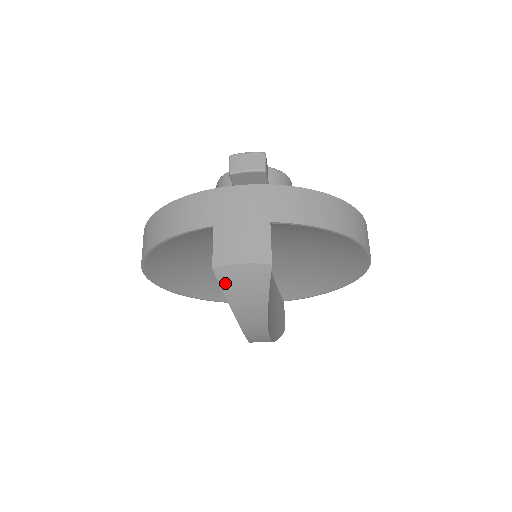
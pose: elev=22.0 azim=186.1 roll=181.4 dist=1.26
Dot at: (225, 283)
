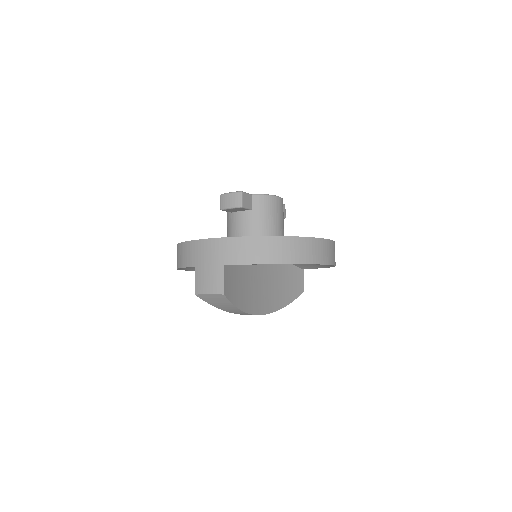
Dot at: (207, 301)
